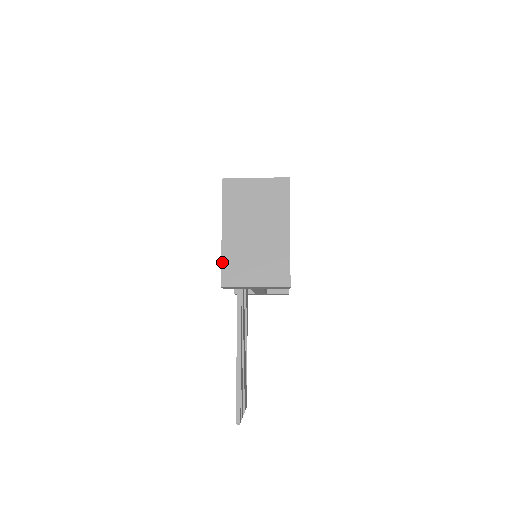
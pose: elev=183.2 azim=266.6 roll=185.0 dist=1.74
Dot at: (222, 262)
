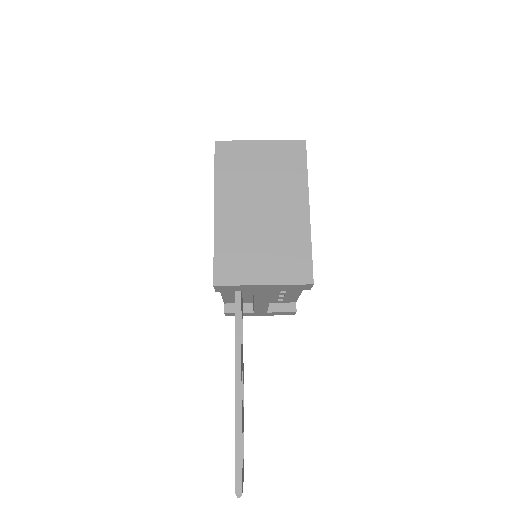
Dot at: (215, 251)
